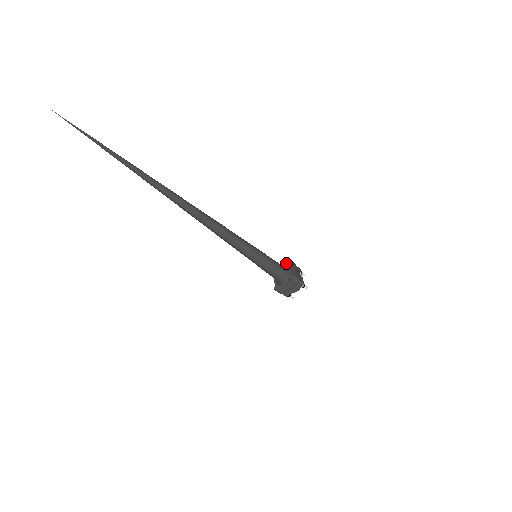
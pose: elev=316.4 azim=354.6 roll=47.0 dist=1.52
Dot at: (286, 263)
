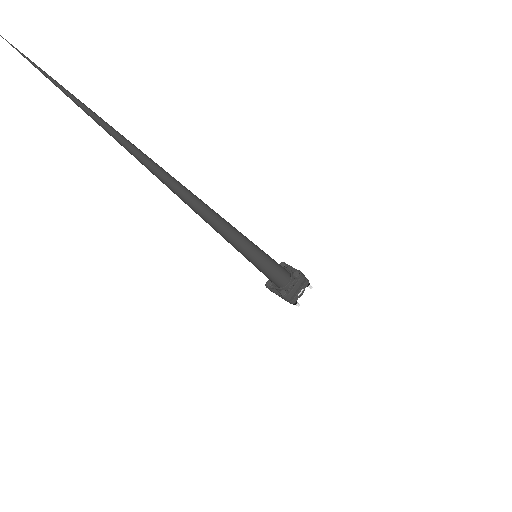
Dot at: (296, 270)
